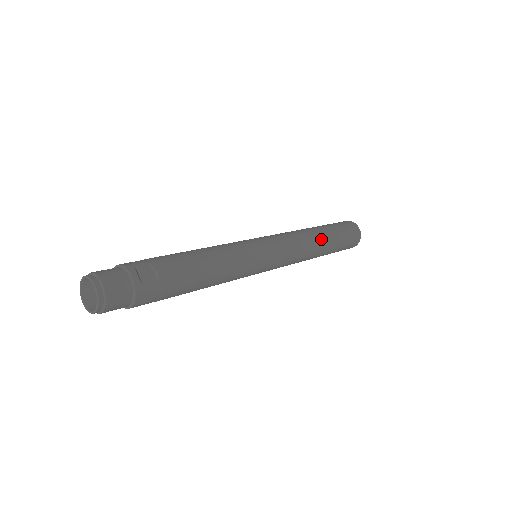
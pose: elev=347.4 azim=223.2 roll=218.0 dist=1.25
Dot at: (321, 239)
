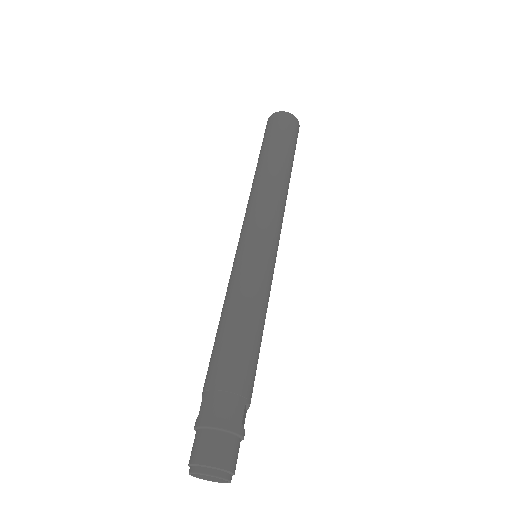
Dot at: occluded
